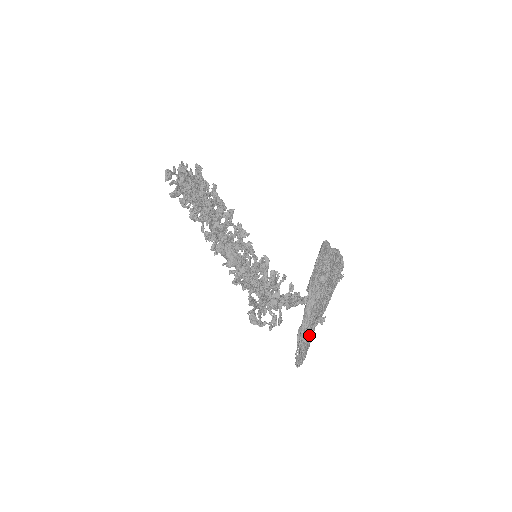
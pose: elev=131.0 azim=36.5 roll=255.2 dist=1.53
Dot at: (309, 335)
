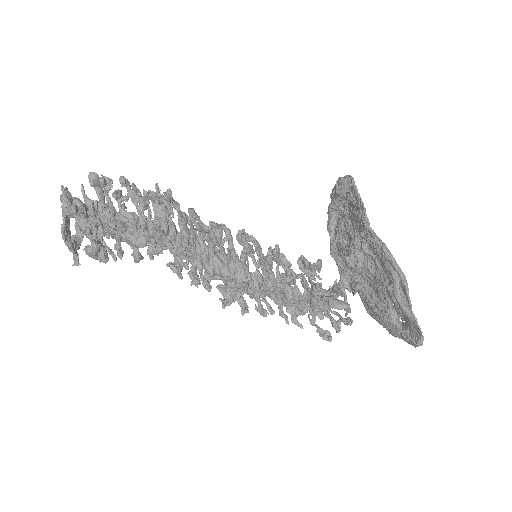
Dot at: occluded
